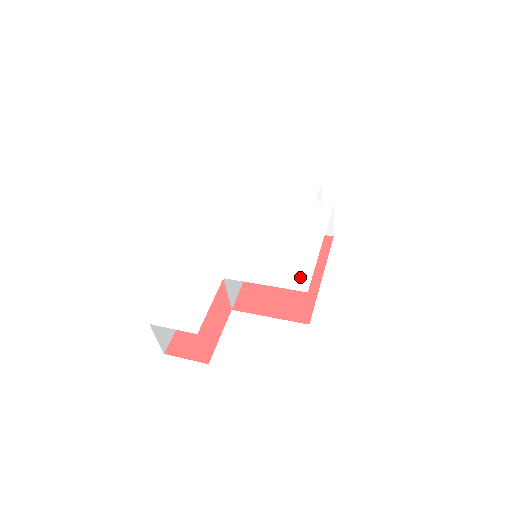
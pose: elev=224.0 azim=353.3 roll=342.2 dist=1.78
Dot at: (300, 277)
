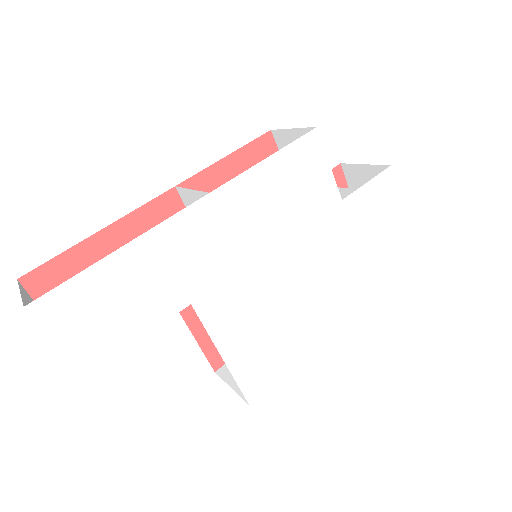
Dot at: (263, 377)
